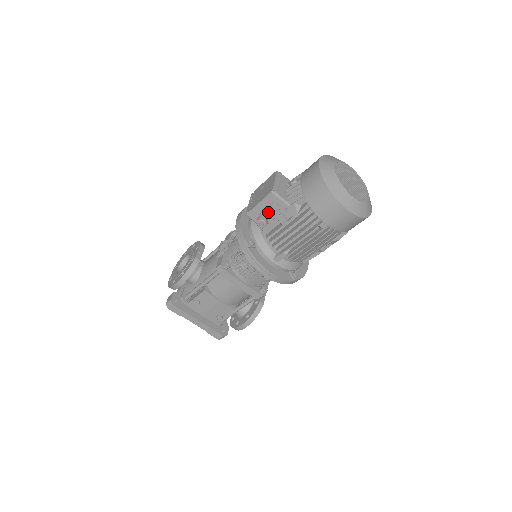
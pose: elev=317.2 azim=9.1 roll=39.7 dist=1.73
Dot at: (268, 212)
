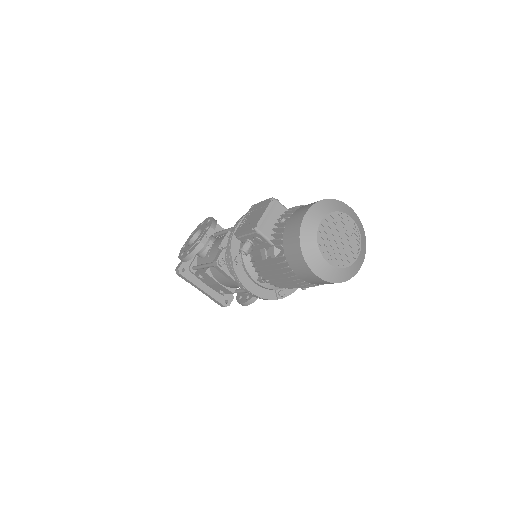
Dot at: (253, 241)
